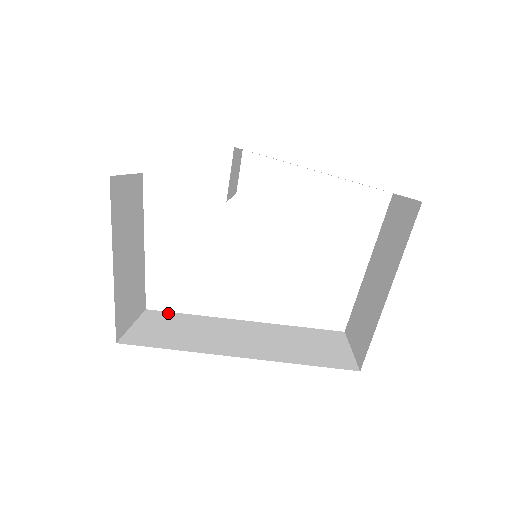
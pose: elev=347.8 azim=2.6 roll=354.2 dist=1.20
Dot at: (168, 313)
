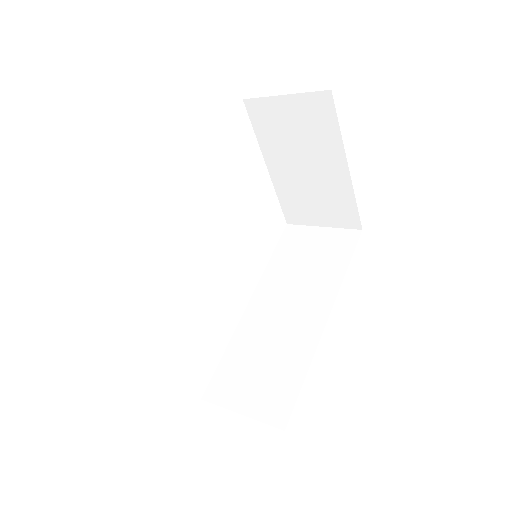
Dot at: (217, 376)
